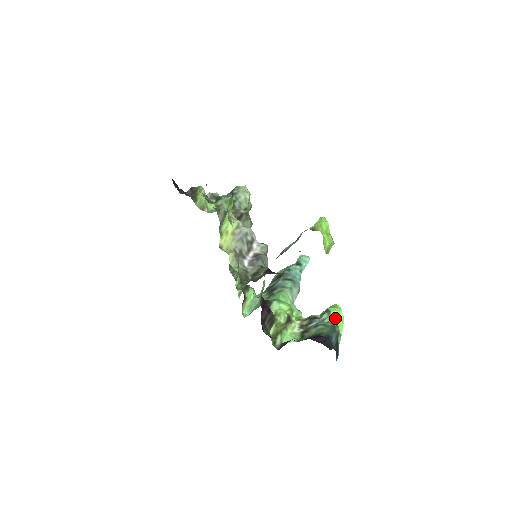
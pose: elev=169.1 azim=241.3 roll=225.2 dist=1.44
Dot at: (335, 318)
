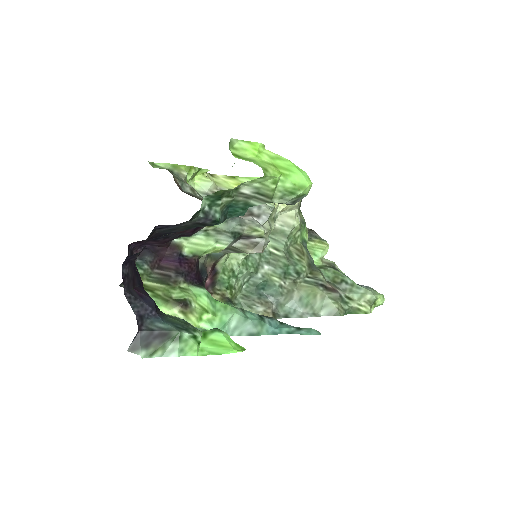
Dot at: (212, 341)
